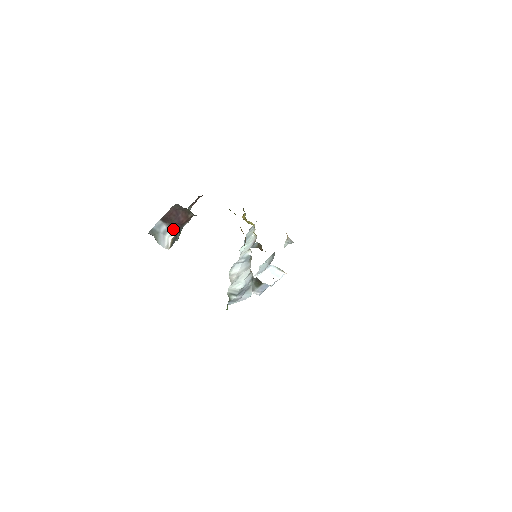
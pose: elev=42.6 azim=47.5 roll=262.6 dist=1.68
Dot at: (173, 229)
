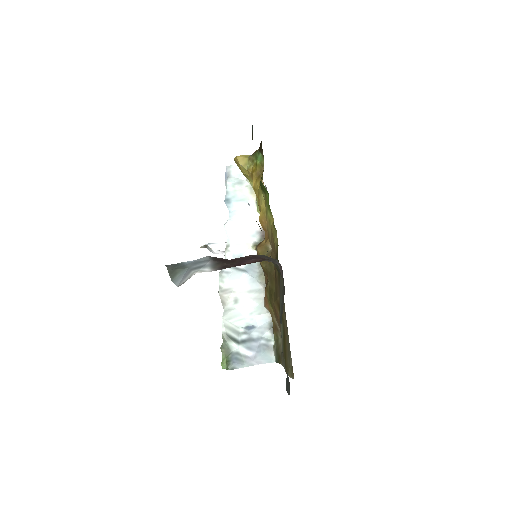
Dot at: (217, 268)
